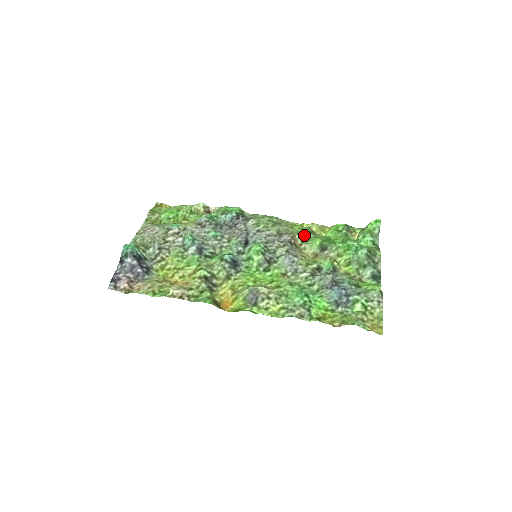
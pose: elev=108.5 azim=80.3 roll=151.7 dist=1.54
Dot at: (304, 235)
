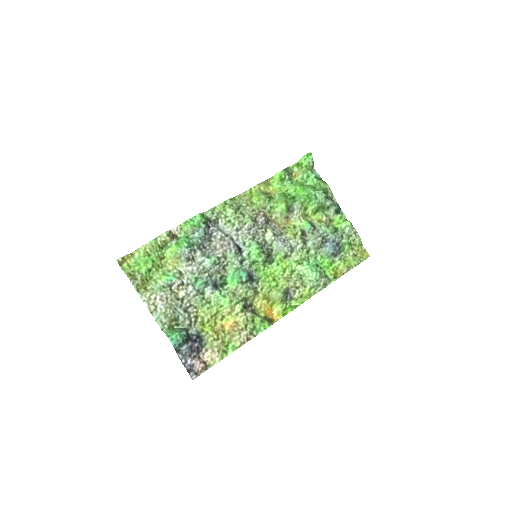
Dot at: (268, 206)
